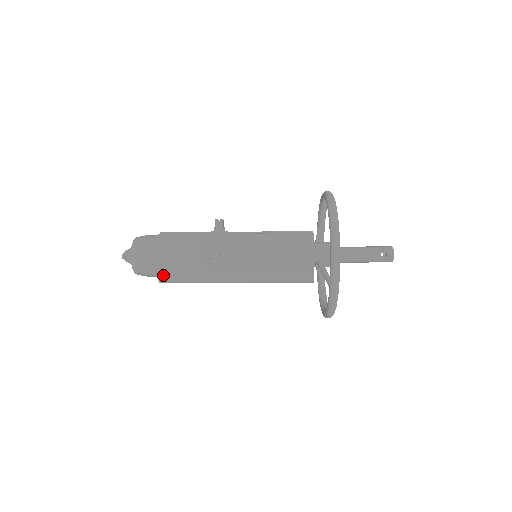
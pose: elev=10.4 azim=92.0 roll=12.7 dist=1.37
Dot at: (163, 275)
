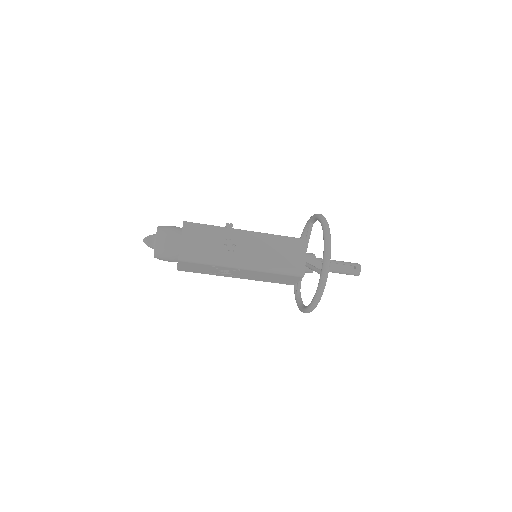
Dot at: (184, 252)
